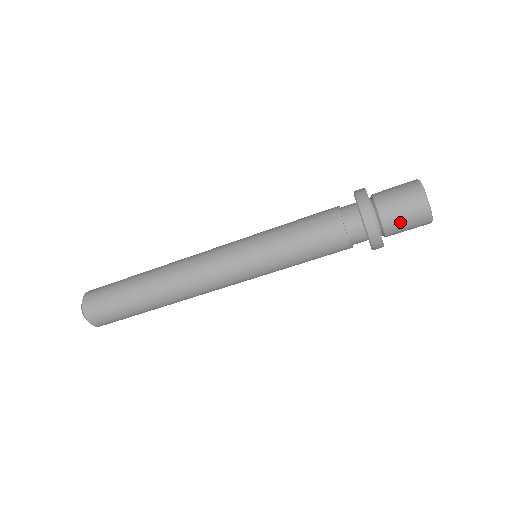
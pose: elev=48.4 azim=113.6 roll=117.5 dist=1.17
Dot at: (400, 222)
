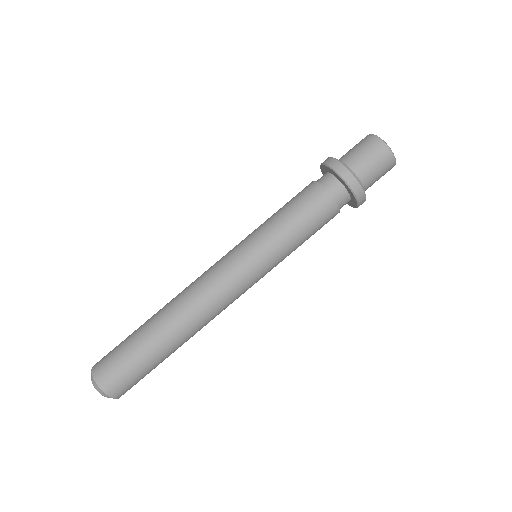
Dot at: (360, 156)
